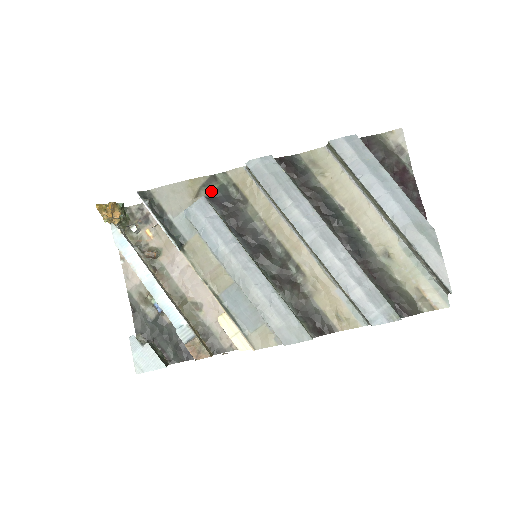
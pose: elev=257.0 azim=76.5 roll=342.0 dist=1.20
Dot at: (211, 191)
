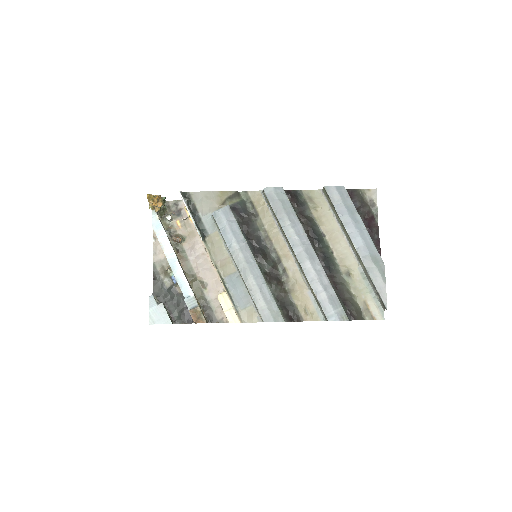
Dot at: (234, 203)
